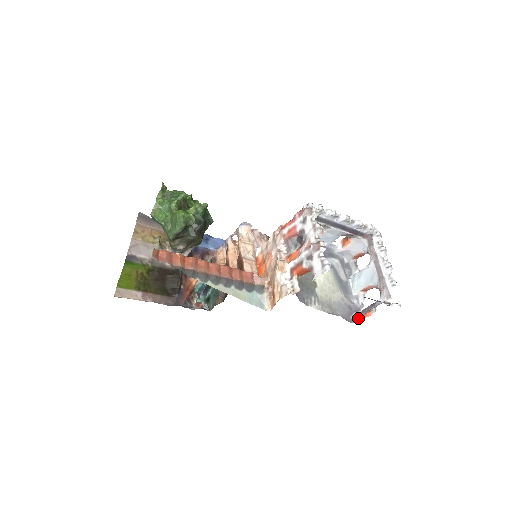
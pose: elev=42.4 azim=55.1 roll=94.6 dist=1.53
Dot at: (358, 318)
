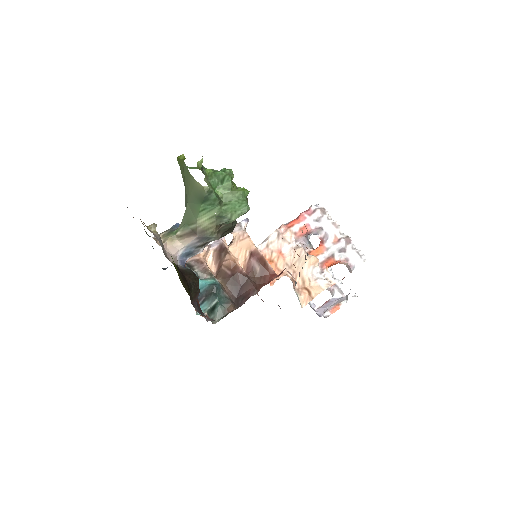
Dot at: (327, 313)
